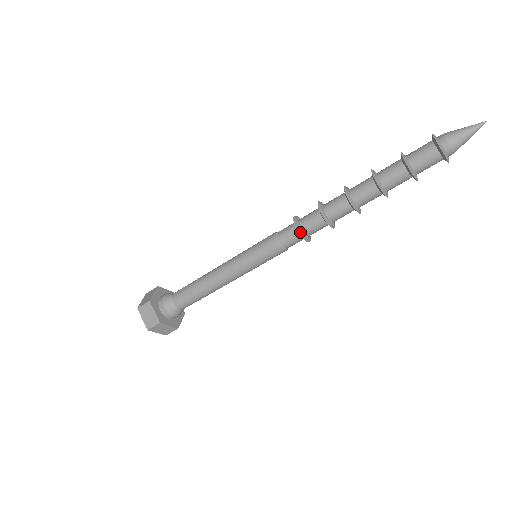
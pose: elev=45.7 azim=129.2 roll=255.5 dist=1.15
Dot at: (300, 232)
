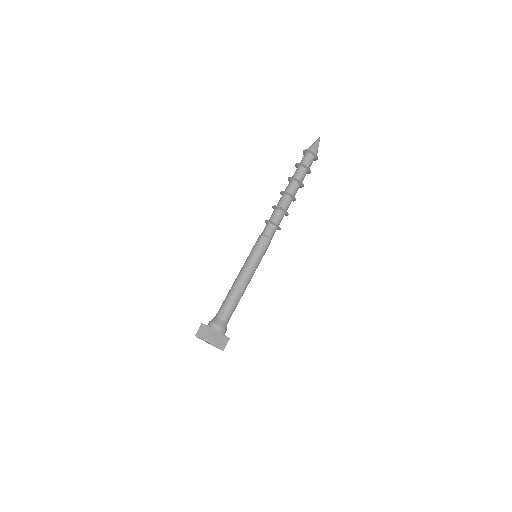
Dot at: (272, 222)
